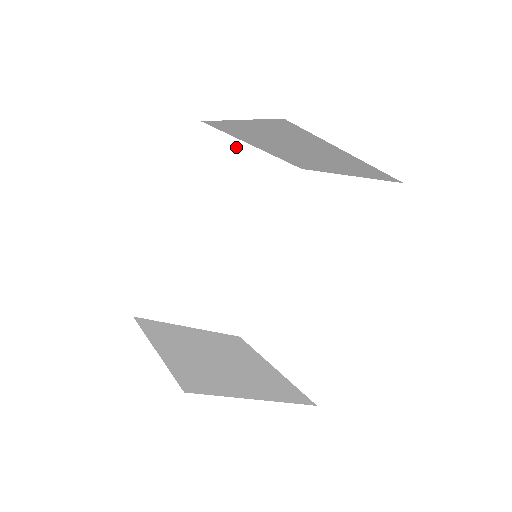
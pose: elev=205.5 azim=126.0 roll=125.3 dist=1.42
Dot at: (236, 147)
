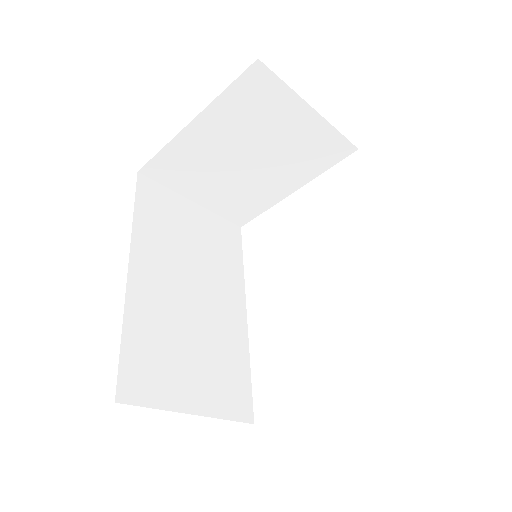
Dot at: (177, 200)
